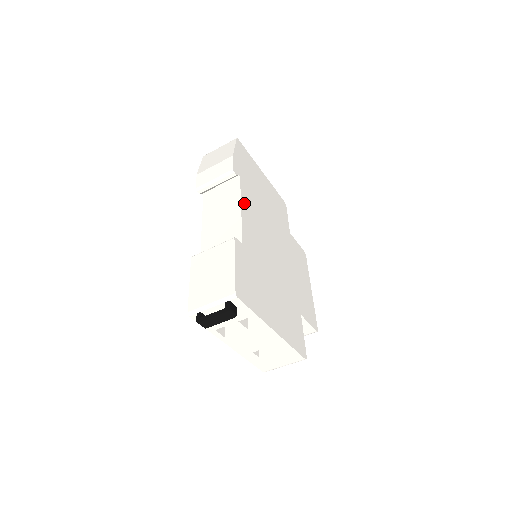
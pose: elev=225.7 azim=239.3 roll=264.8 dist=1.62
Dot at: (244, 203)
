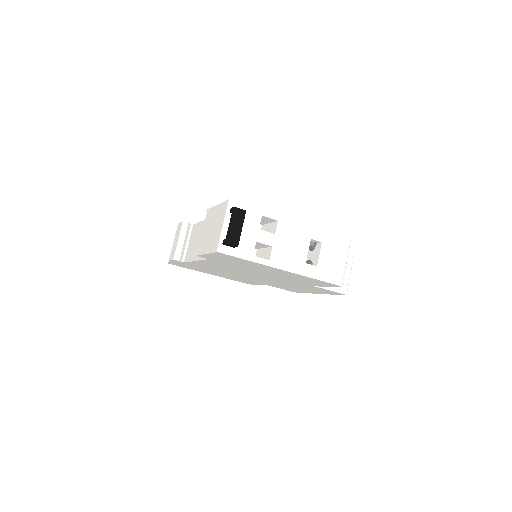
Dot at: occluded
